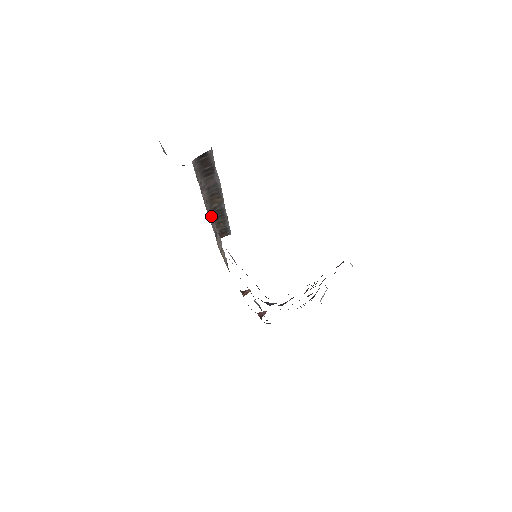
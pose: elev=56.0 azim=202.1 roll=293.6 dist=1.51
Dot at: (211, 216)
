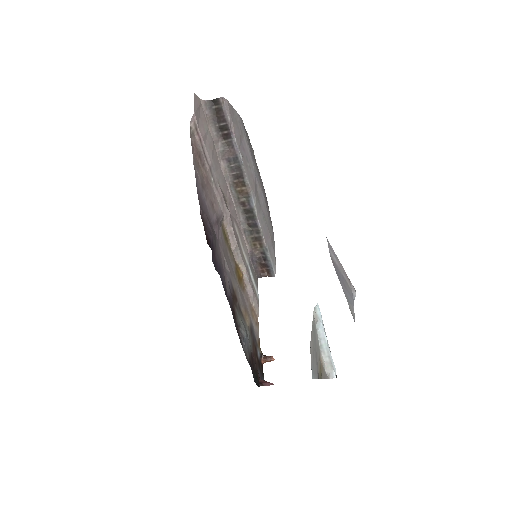
Dot at: (198, 150)
